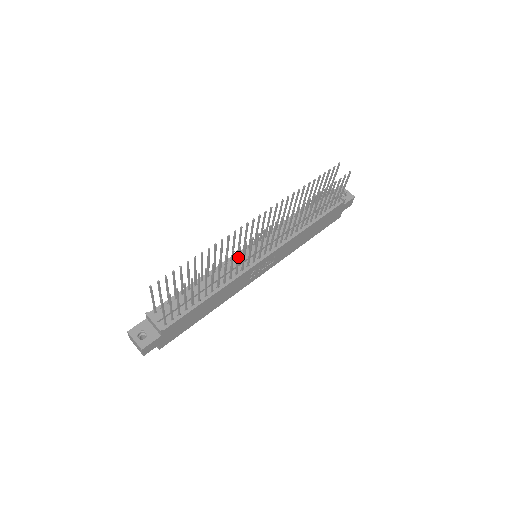
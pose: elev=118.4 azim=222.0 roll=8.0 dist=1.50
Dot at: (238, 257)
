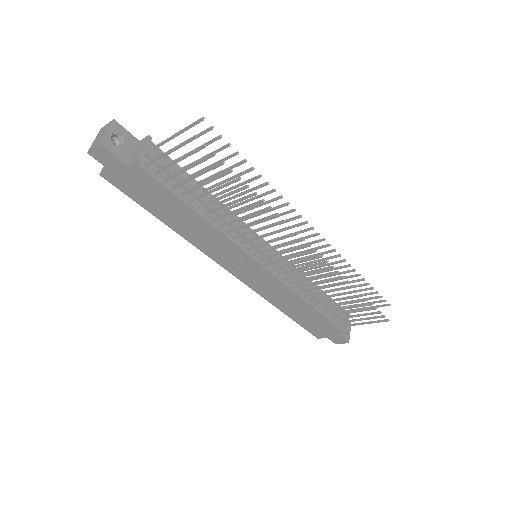
Dot at: (265, 227)
